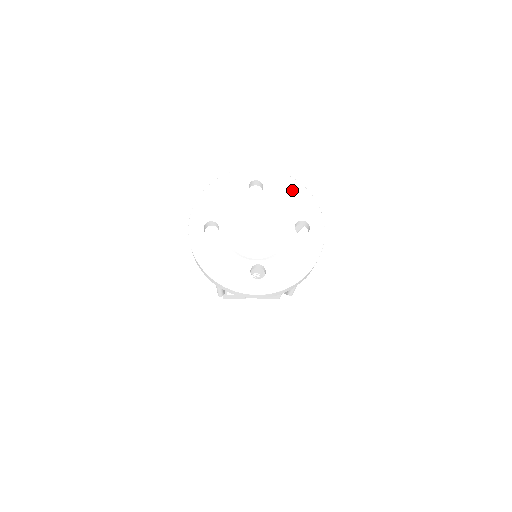
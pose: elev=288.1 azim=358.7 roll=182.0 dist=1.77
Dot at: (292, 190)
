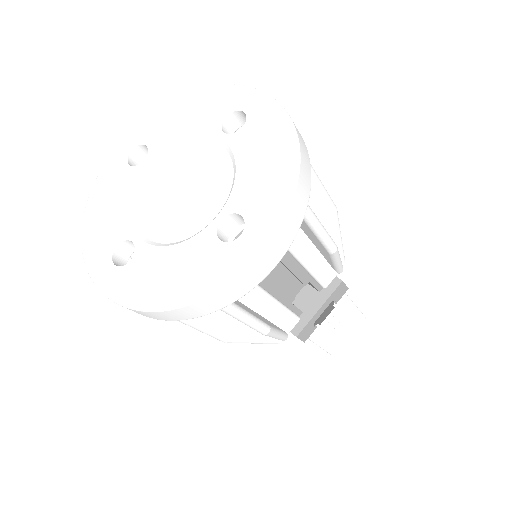
Dot at: (275, 154)
